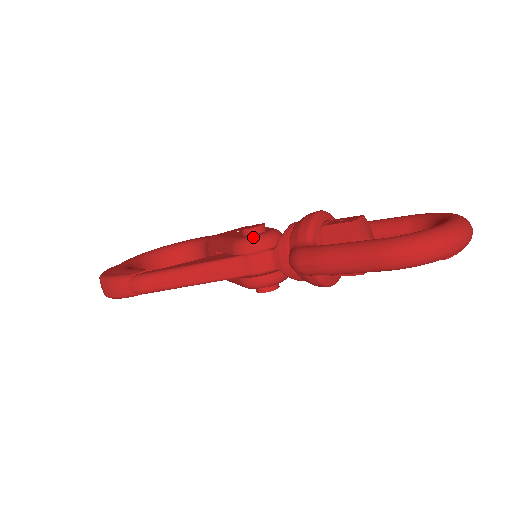
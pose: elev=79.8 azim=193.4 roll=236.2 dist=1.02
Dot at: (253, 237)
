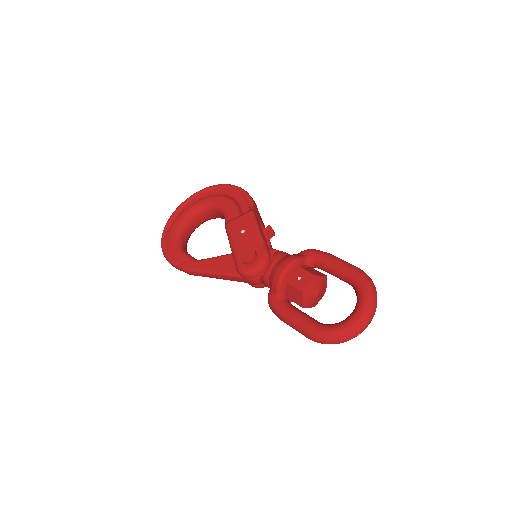
Dot at: (247, 271)
